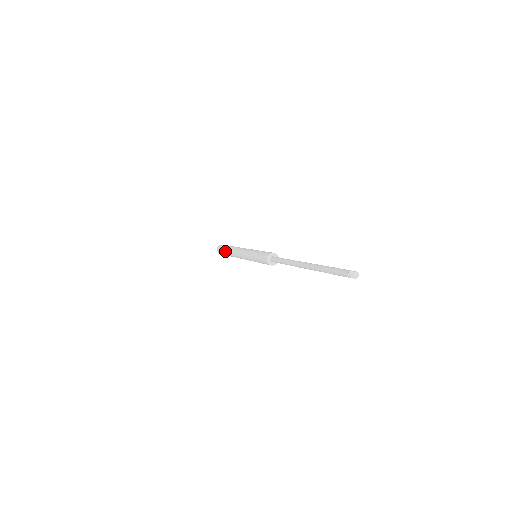
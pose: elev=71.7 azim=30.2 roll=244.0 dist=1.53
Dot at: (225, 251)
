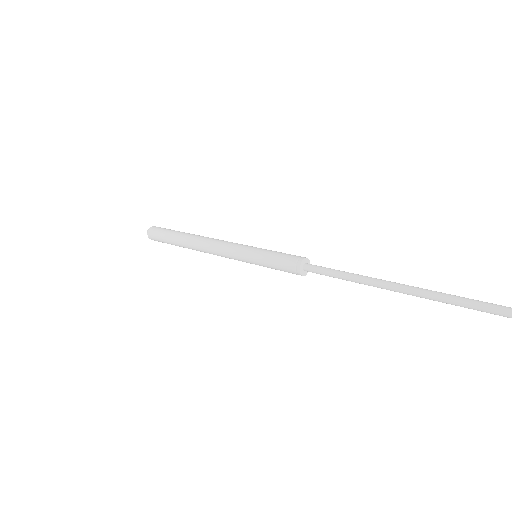
Dot at: (178, 231)
